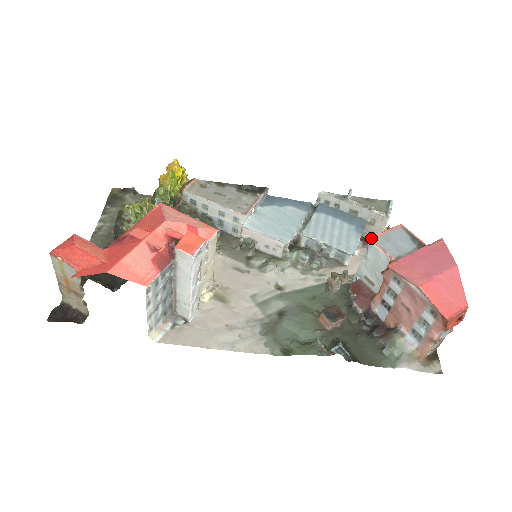
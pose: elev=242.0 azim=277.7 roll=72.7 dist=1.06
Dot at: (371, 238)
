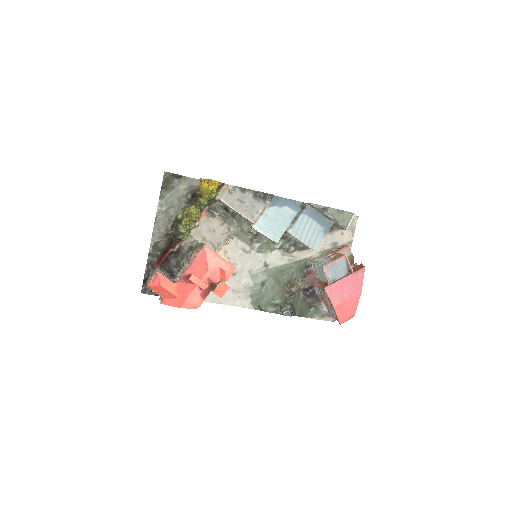
Dot at: (323, 267)
